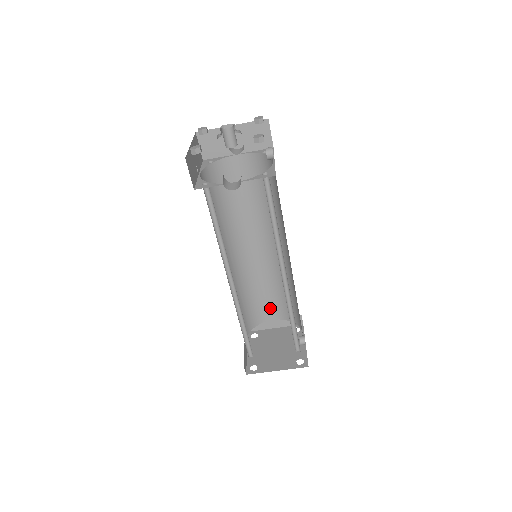
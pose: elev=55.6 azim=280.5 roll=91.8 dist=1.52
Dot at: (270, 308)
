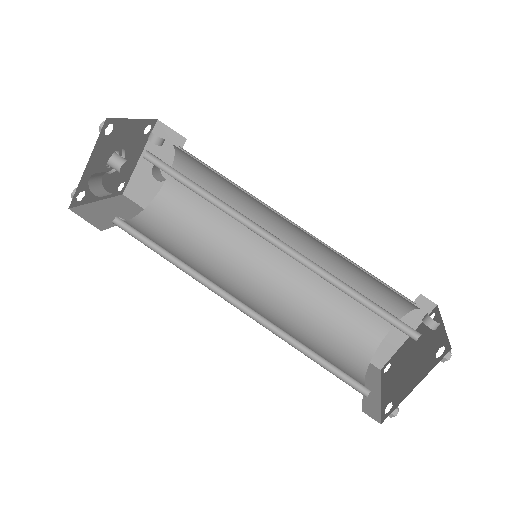
Dot at: (370, 315)
